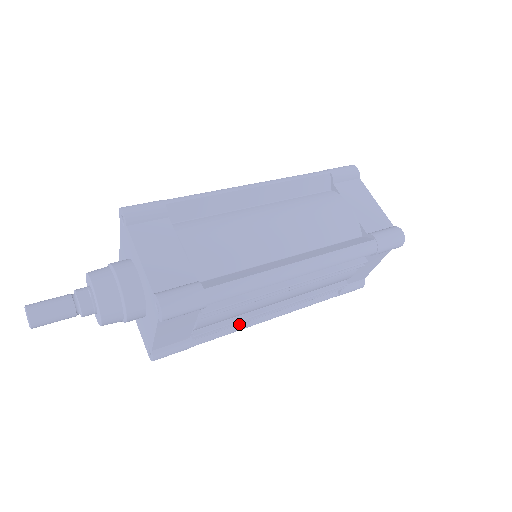
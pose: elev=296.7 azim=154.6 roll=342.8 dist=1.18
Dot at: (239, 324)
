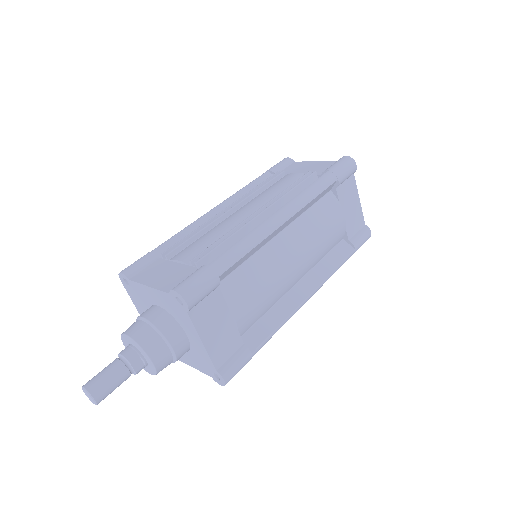
Dot at: occluded
